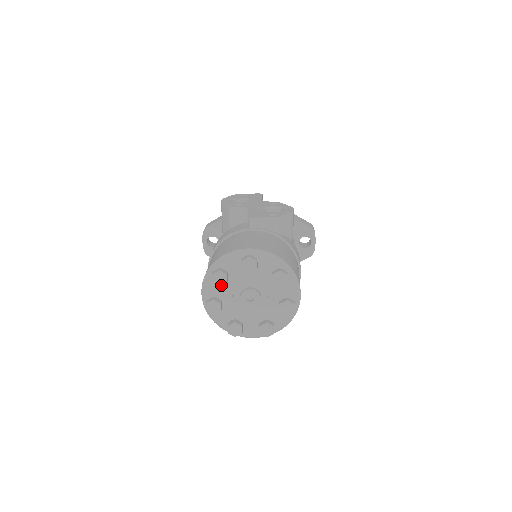
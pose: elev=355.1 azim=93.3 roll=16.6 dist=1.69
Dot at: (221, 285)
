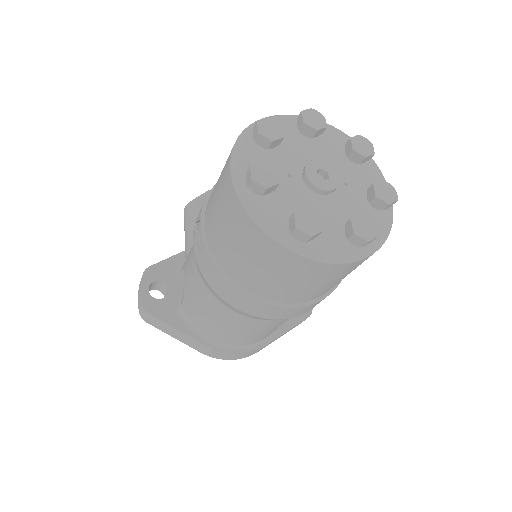
Dot at: (274, 139)
